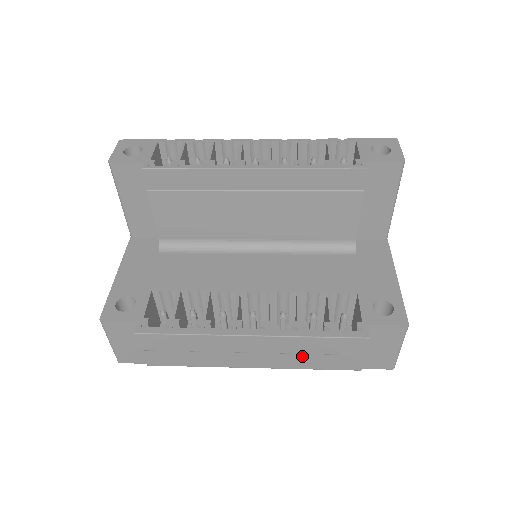
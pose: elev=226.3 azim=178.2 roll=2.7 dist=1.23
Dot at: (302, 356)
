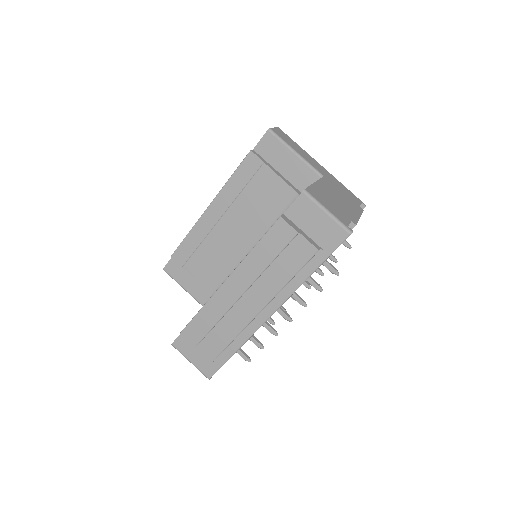
Dot at: (271, 271)
